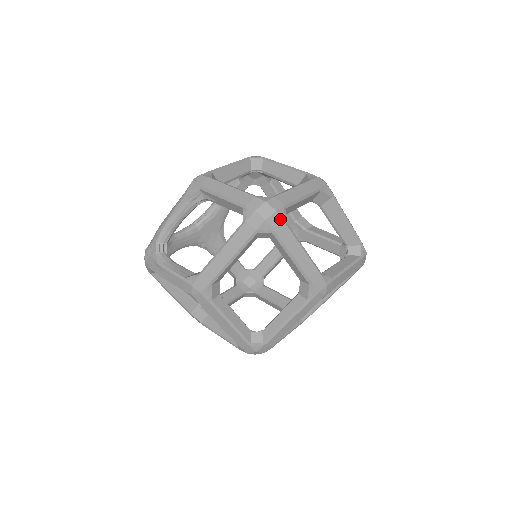
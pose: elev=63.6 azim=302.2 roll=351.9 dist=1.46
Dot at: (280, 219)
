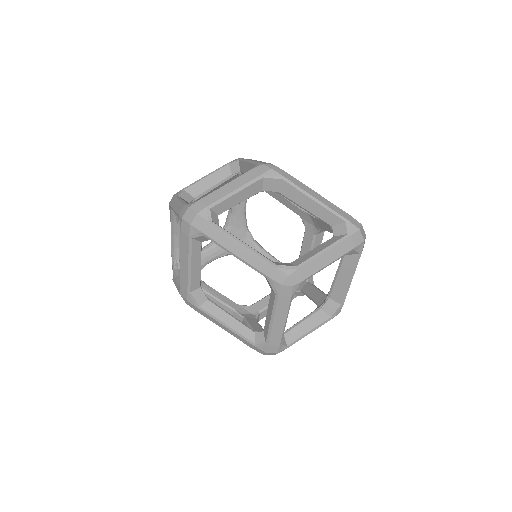
Dot at: (204, 220)
